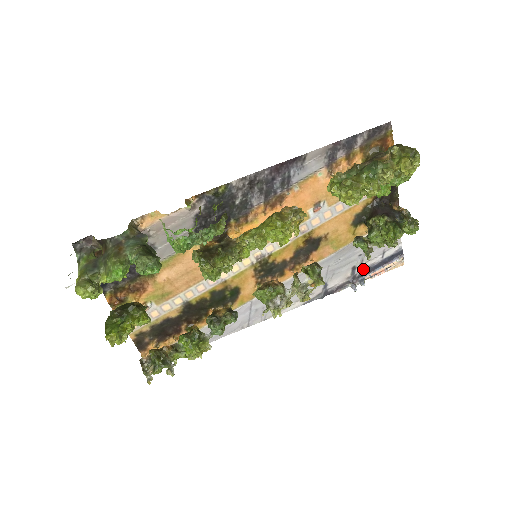
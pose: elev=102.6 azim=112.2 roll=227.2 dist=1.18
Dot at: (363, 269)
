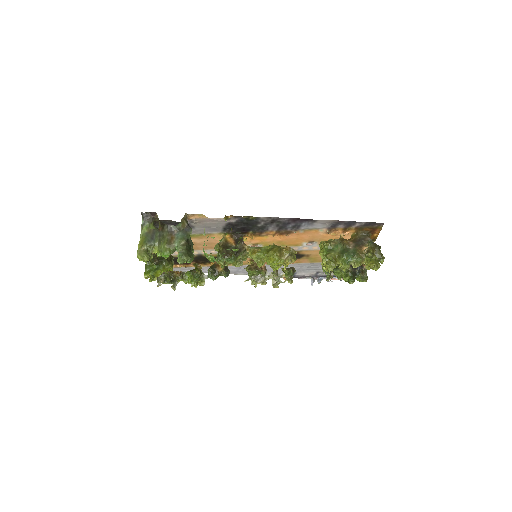
Dot at: (324, 274)
